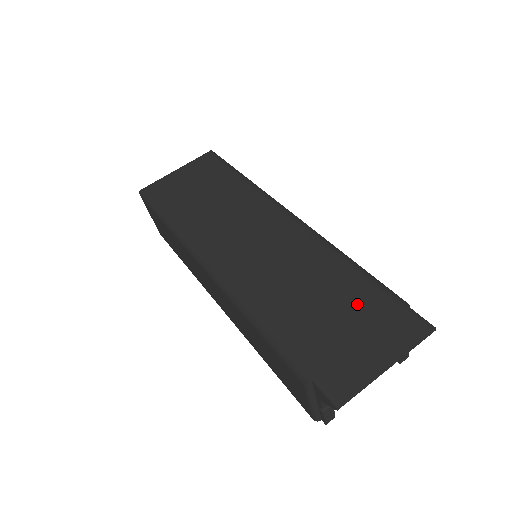
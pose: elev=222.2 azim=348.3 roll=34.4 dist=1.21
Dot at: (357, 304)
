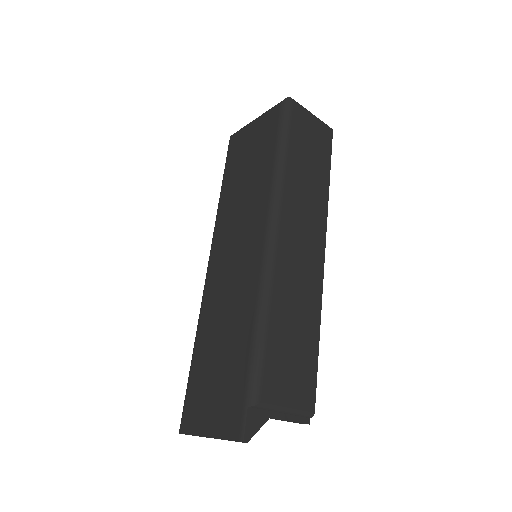
Dot at: (230, 373)
